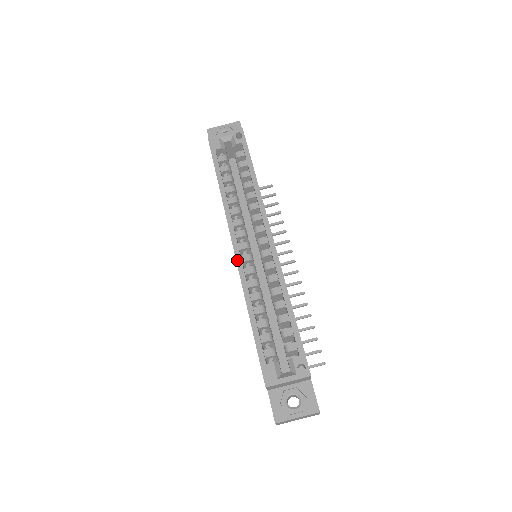
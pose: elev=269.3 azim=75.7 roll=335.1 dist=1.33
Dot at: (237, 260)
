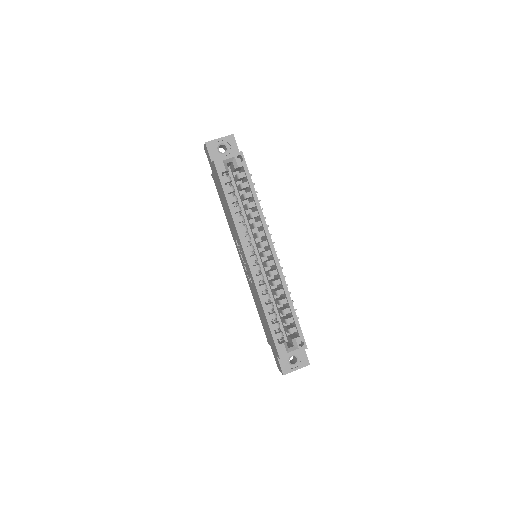
Dot at: (251, 272)
